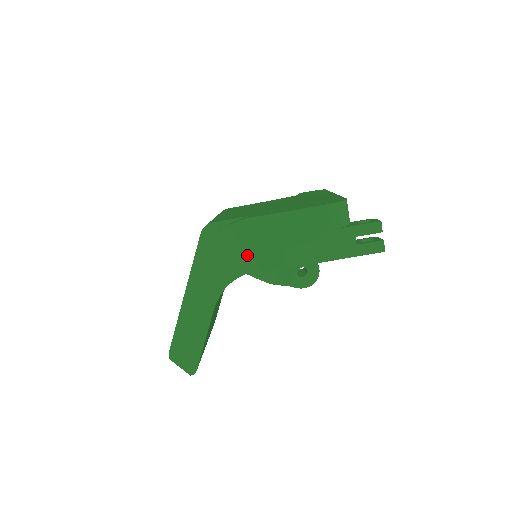
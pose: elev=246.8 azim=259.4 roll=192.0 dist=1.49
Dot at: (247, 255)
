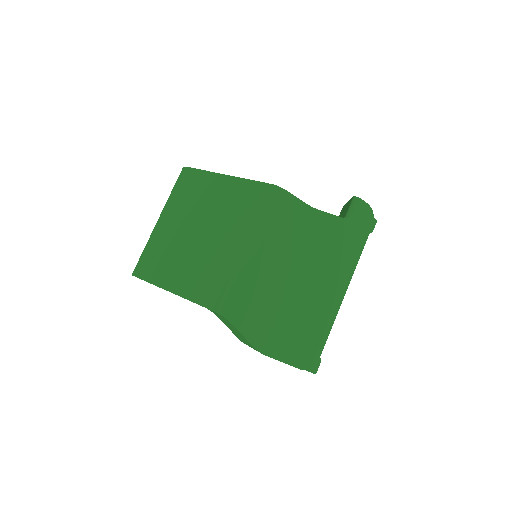
Dot at: (232, 329)
